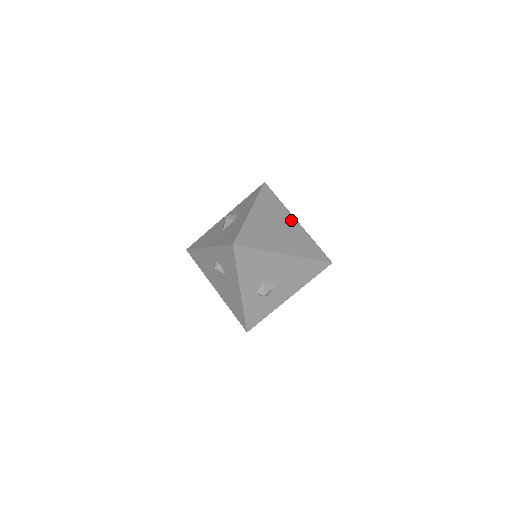
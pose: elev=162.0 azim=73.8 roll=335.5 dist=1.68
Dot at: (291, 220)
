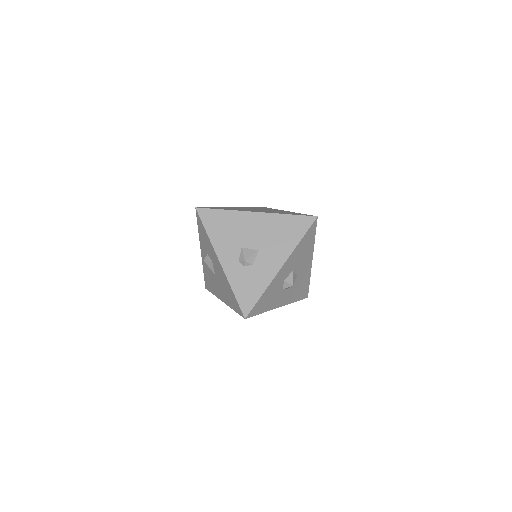
Dot at: occluded
